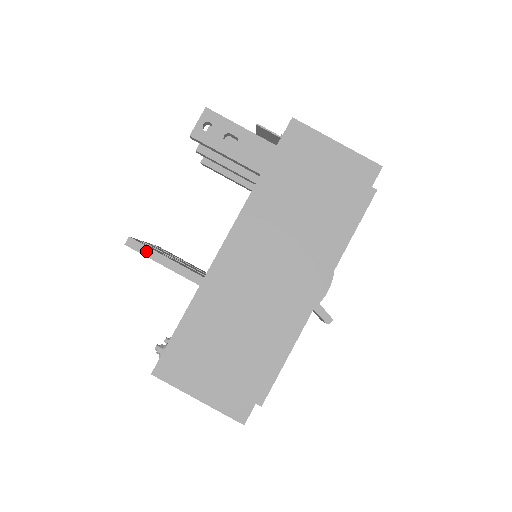
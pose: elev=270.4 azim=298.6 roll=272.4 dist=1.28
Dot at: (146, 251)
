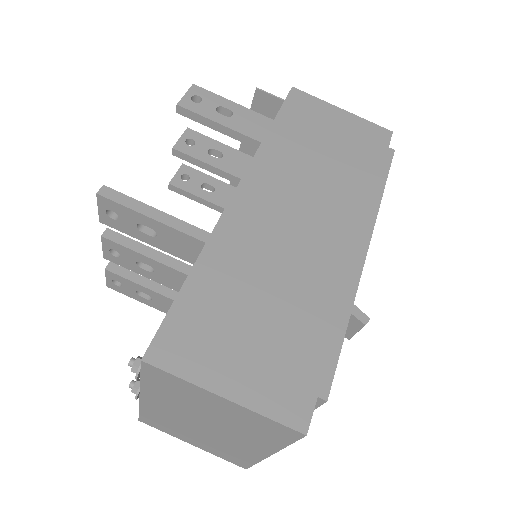
Dot at: (128, 202)
